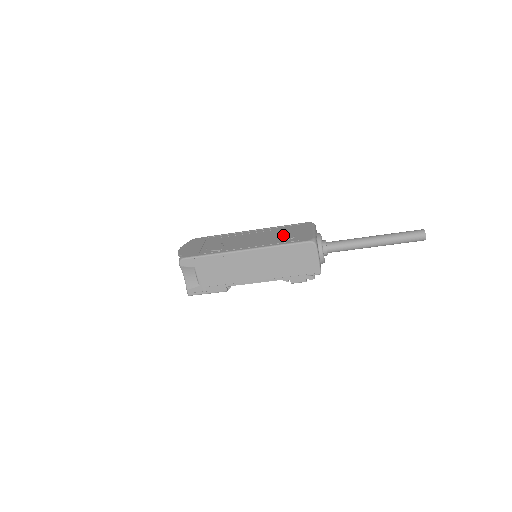
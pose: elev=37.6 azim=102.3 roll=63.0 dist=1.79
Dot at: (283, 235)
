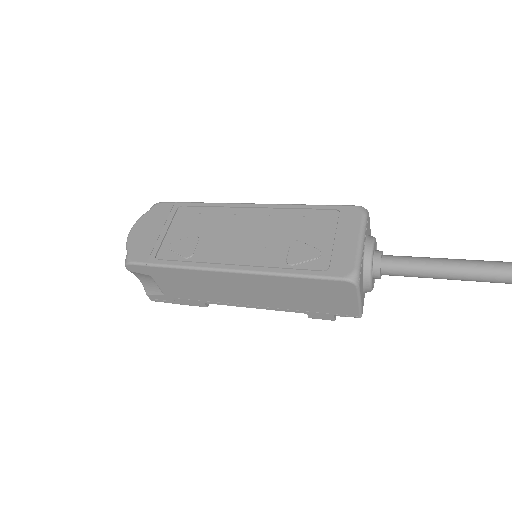
Dot at: (301, 242)
